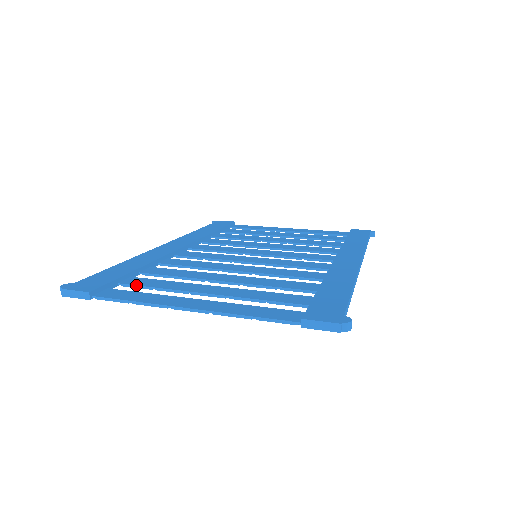
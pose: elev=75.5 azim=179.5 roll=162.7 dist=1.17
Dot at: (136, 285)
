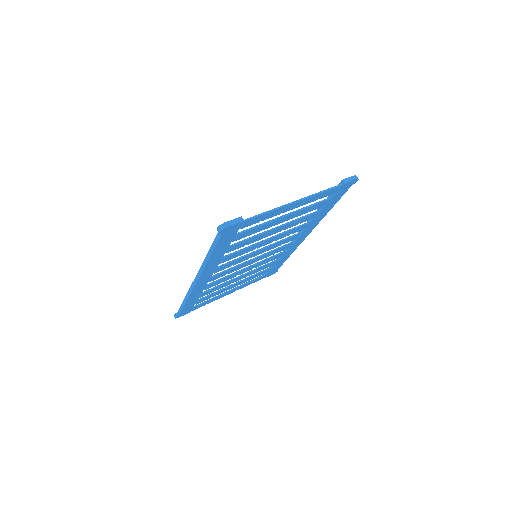
Dot at: (246, 229)
